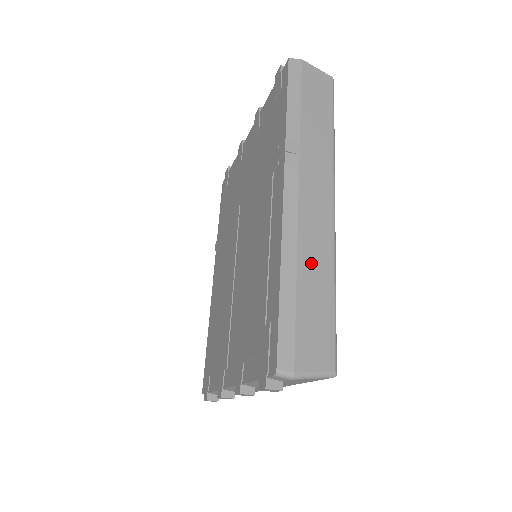
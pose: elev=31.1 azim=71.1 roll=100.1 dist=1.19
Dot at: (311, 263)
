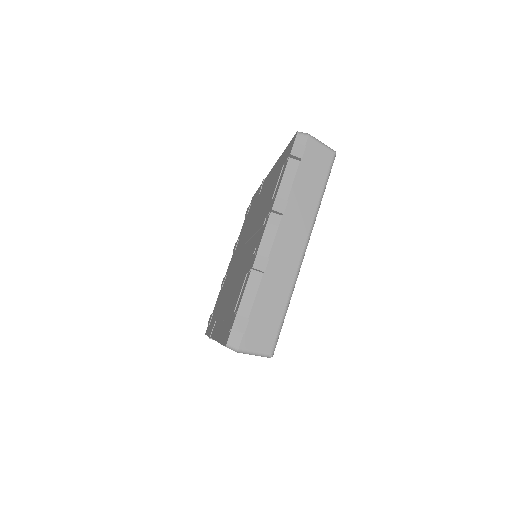
Dot at: occluded
